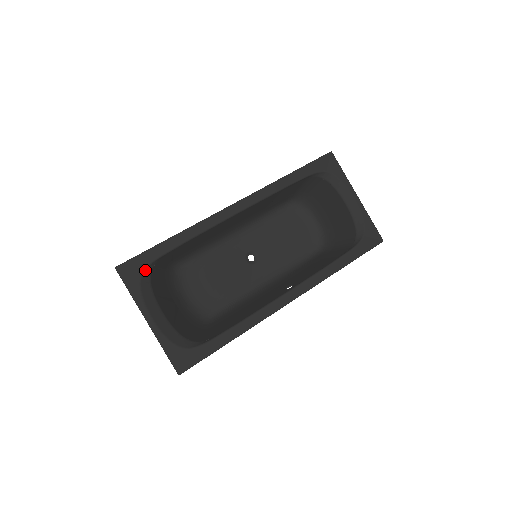
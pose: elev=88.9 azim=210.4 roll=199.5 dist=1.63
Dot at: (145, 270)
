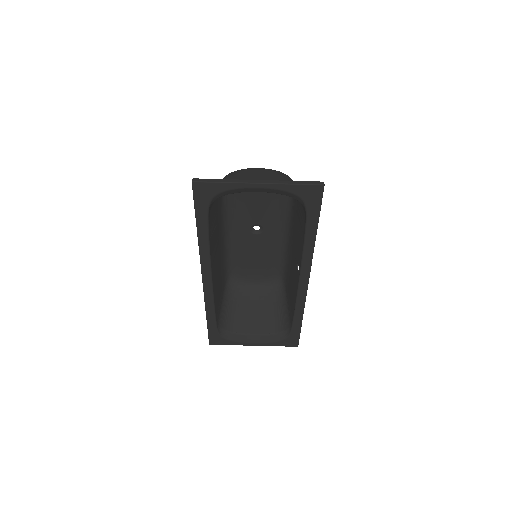
Dot at: (220, 335)
